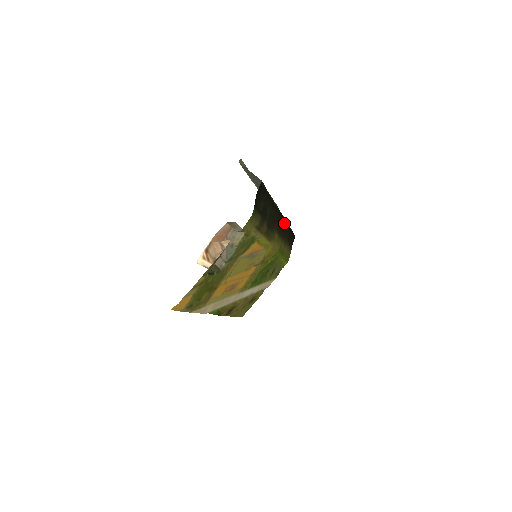
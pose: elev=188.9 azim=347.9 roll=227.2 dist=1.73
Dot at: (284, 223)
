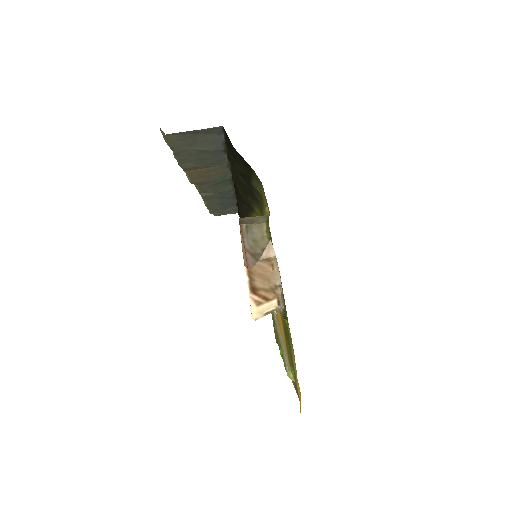
Dot at: occluded
